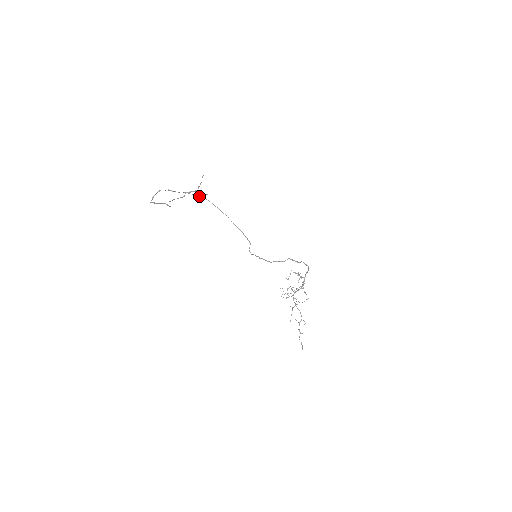
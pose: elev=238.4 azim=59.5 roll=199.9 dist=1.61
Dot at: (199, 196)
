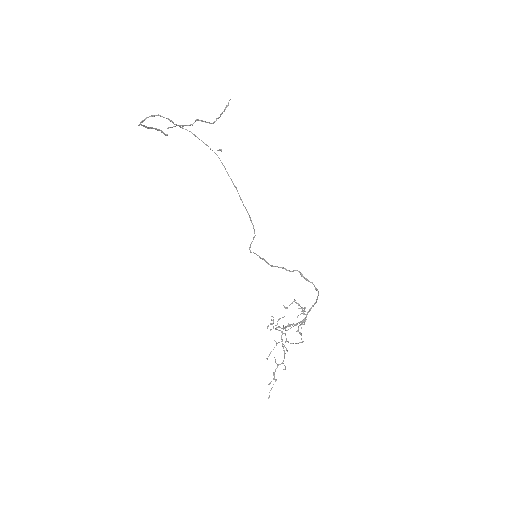
Dot at: (208, 146)
